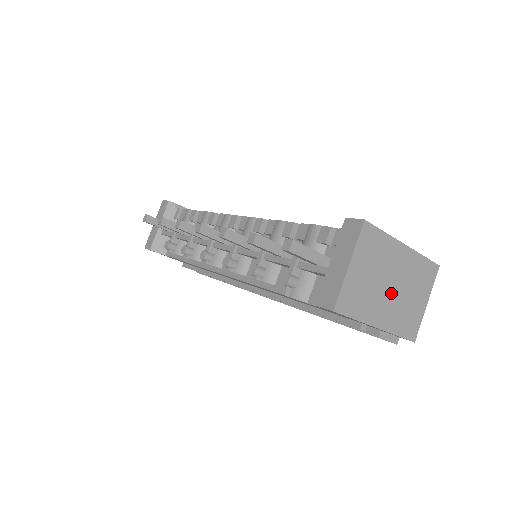
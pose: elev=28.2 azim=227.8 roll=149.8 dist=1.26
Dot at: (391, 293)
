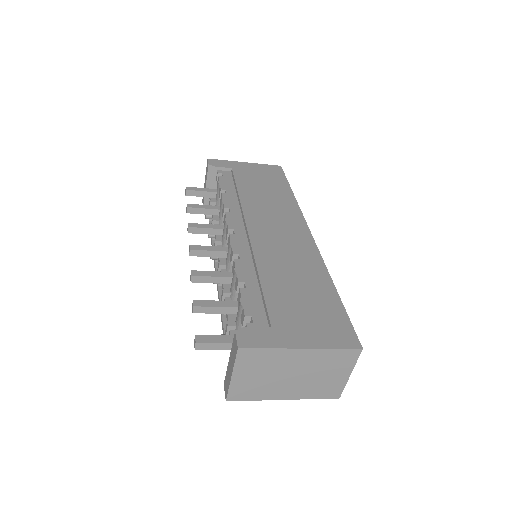
Dot at: (294, 379)
